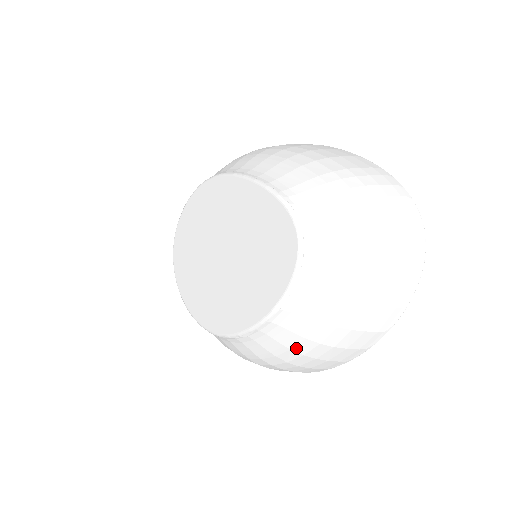
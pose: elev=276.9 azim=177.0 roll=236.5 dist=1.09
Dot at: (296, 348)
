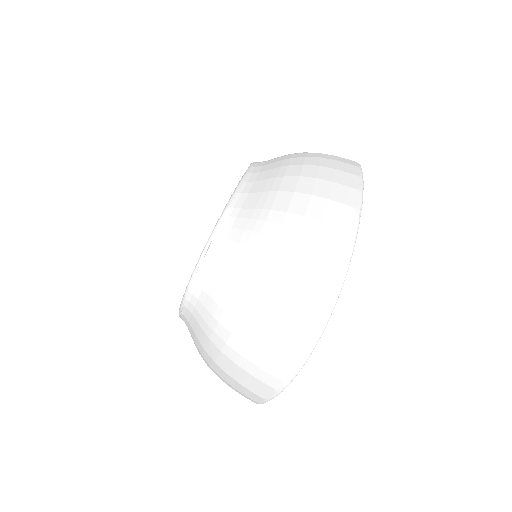
Dot at: (201, 356)
